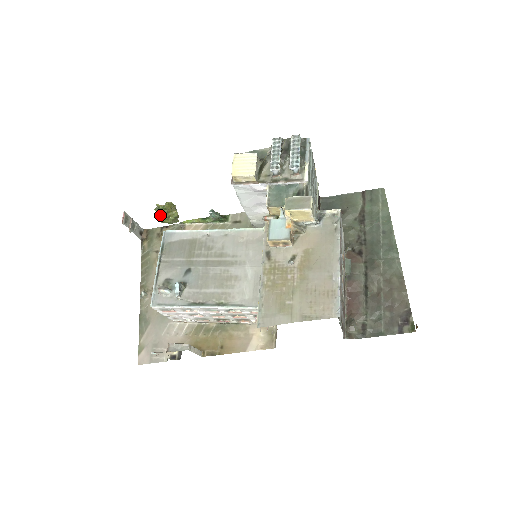
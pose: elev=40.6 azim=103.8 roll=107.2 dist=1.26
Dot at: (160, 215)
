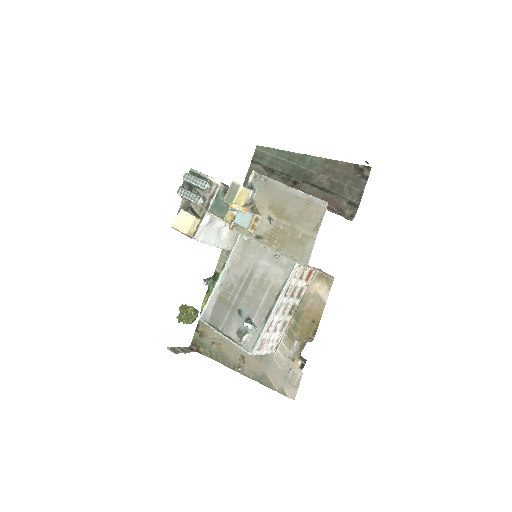
Dot at: (186, 320)
